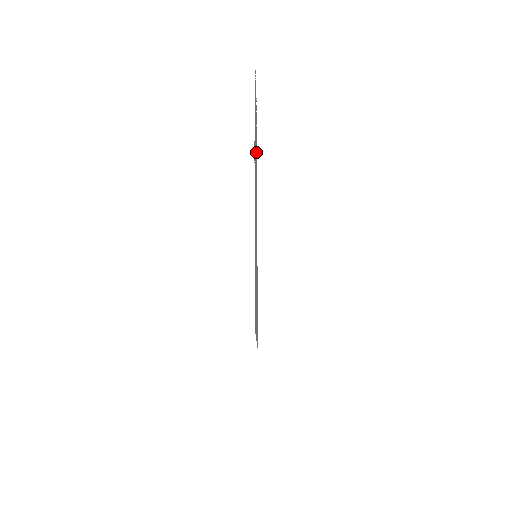
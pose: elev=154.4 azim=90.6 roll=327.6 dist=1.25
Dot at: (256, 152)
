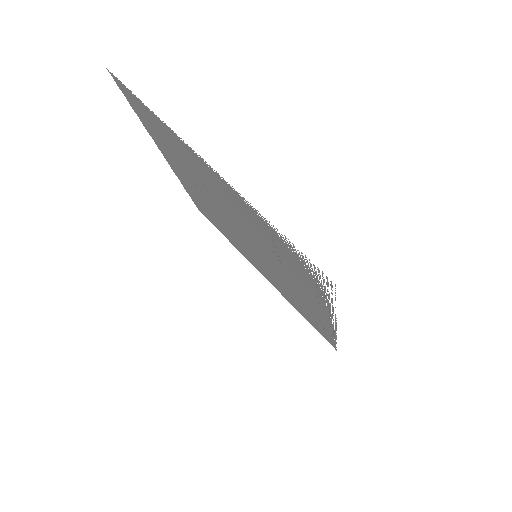
Dot at: (317, 301)
